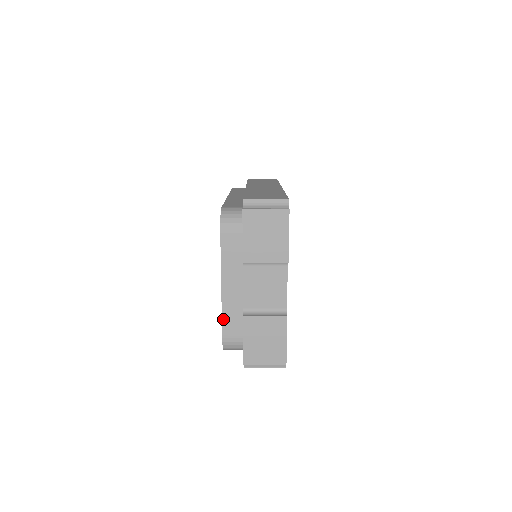
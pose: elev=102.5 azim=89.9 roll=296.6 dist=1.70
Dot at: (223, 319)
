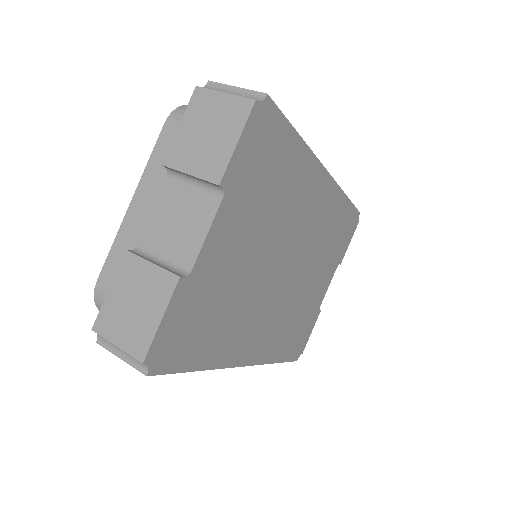
Dot at: (111, 252)
